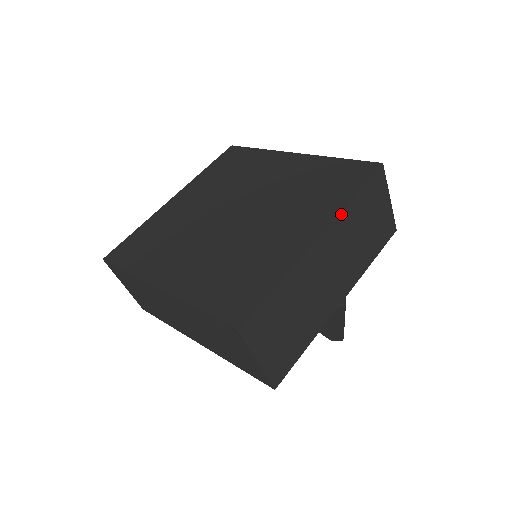
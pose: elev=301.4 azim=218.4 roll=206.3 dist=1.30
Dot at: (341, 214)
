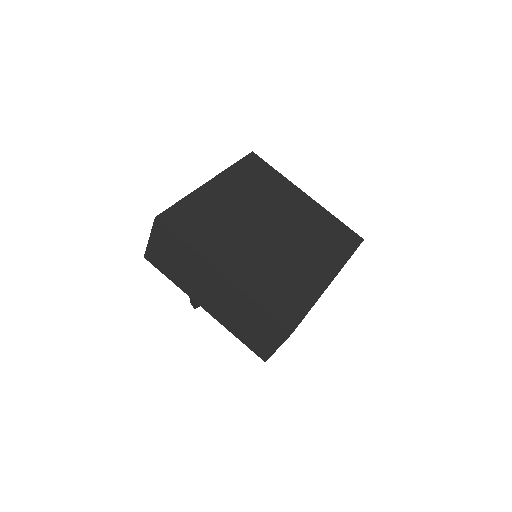
Dot at: occluded
